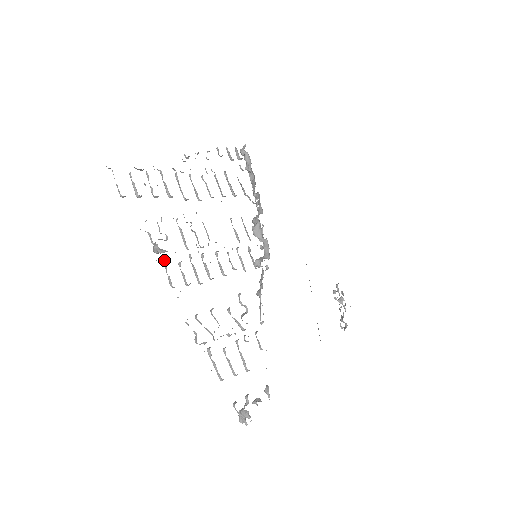
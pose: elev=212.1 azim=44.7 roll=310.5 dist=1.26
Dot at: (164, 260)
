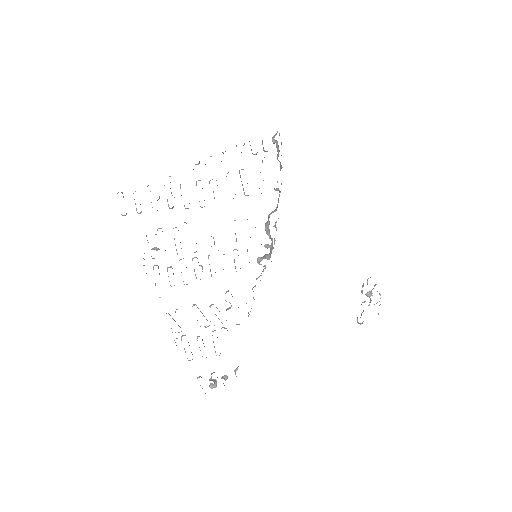
Dot at: (153, 267)
